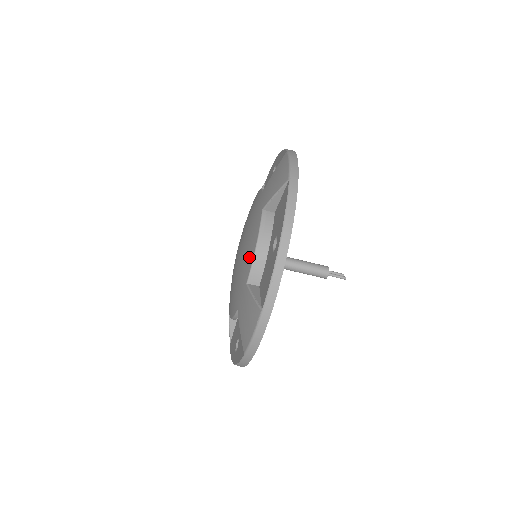
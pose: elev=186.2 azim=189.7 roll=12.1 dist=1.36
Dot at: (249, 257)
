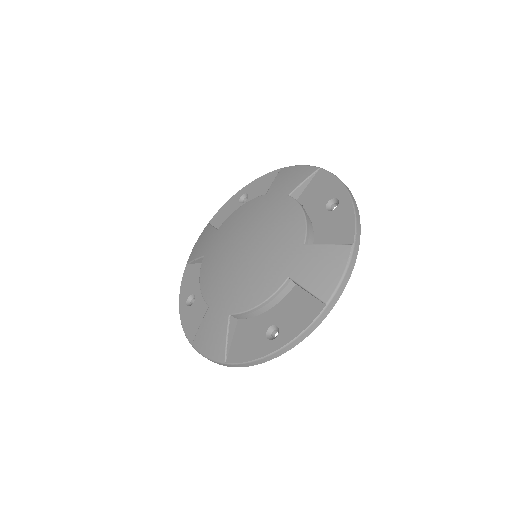
Dot at: (295, 225)
